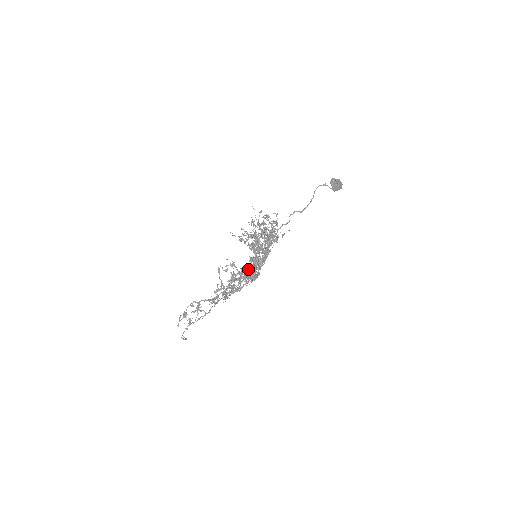
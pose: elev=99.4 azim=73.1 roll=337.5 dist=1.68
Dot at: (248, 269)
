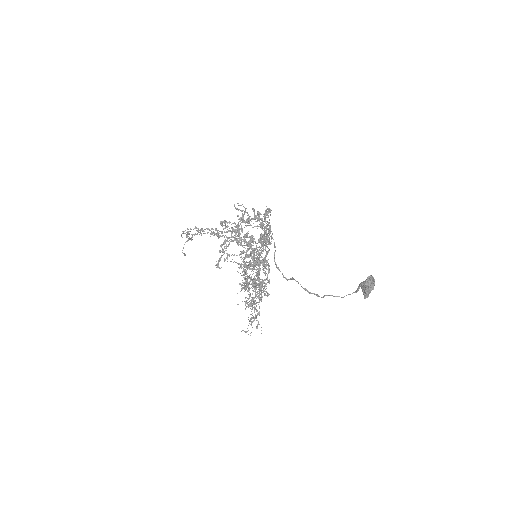
Dot at: occluded
